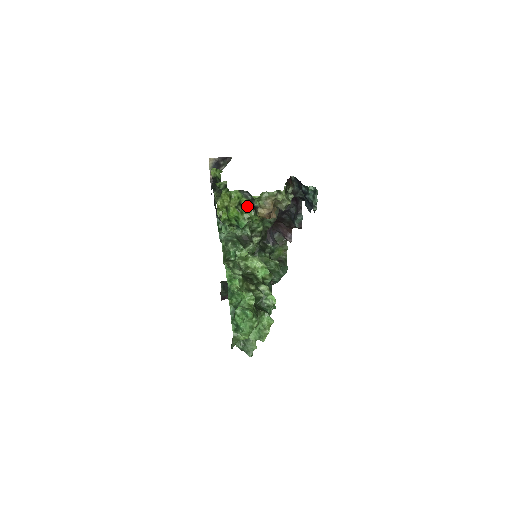
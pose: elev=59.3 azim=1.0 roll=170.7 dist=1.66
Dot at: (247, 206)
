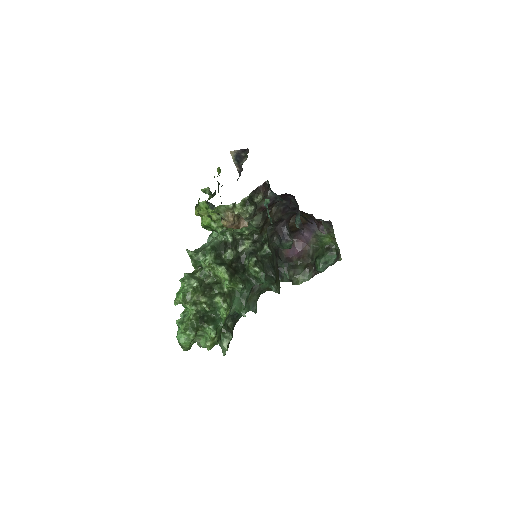
Dot at: (216, 216)
